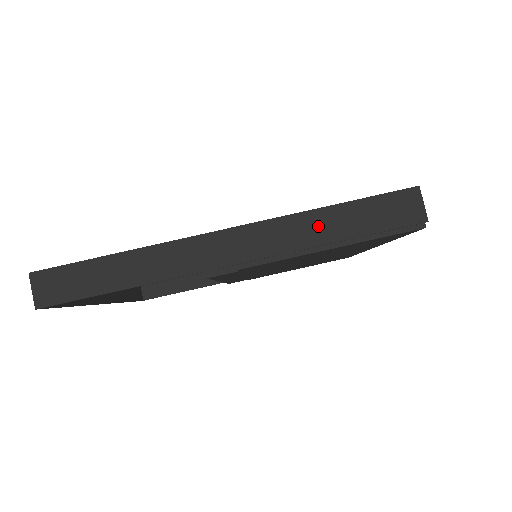
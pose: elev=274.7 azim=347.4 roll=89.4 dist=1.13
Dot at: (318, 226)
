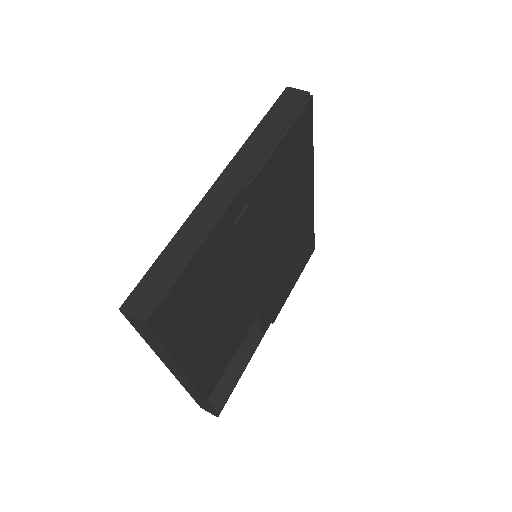
Dot at: (262, 137)
